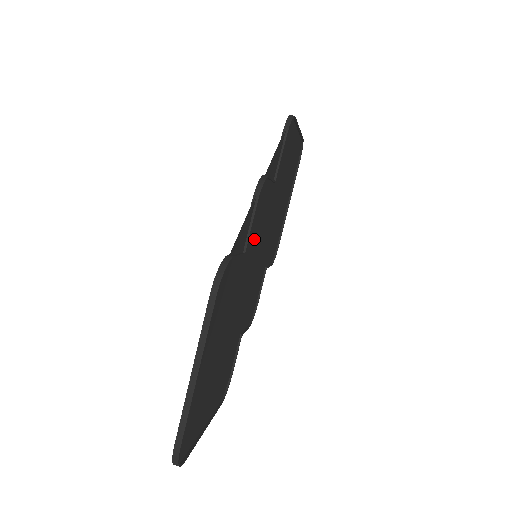
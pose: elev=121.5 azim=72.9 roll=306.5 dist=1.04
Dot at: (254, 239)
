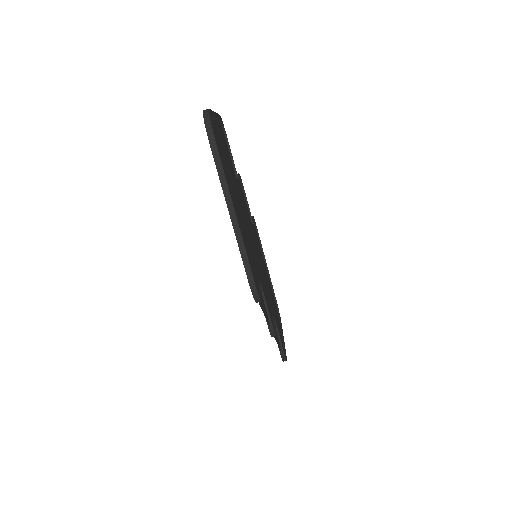
Dot at: (264, 290)
